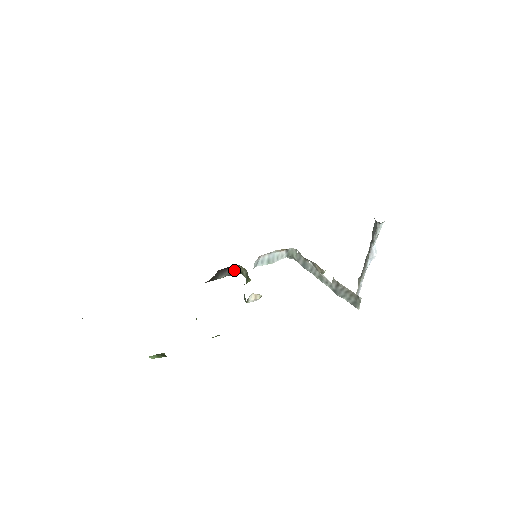
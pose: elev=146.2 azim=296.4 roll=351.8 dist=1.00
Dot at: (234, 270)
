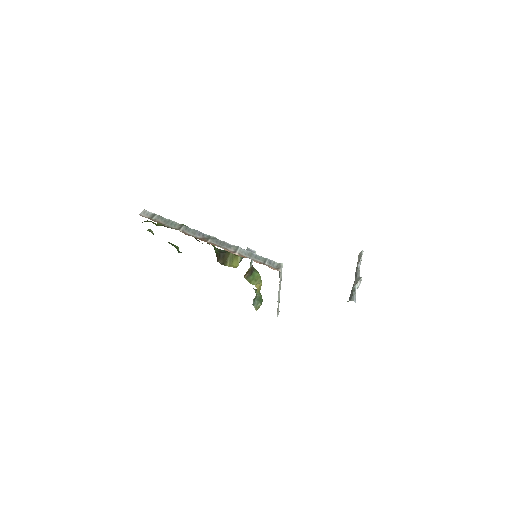
Dot at: (238, 251)
